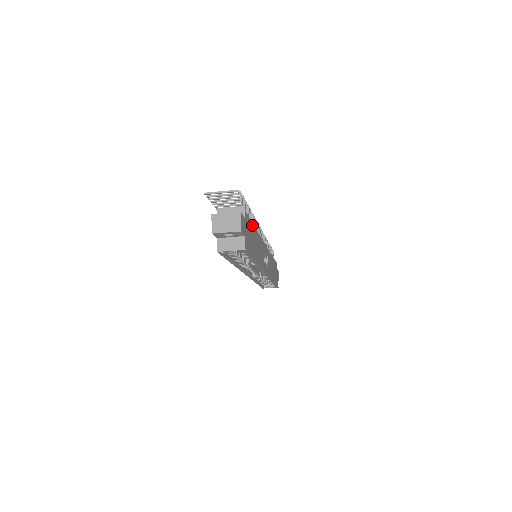
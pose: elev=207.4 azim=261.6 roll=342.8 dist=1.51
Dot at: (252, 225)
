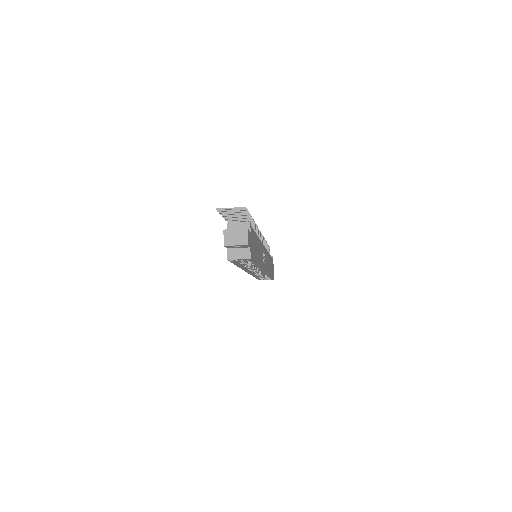
Dot at: (255, 235)
